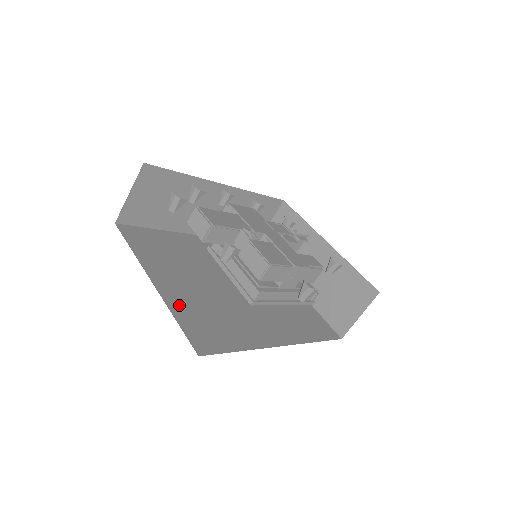
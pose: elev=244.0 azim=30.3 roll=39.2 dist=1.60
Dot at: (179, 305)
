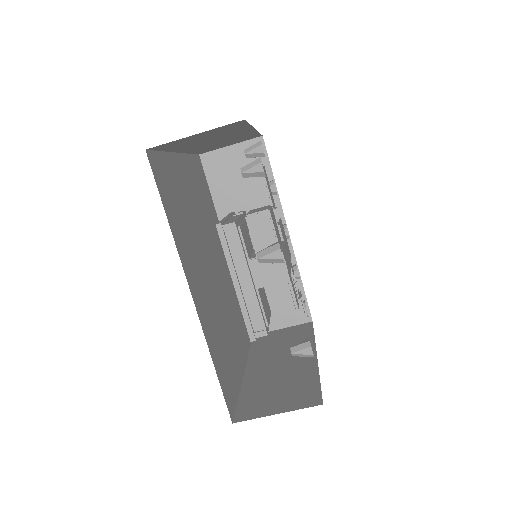
Dot at: (174, 168)
